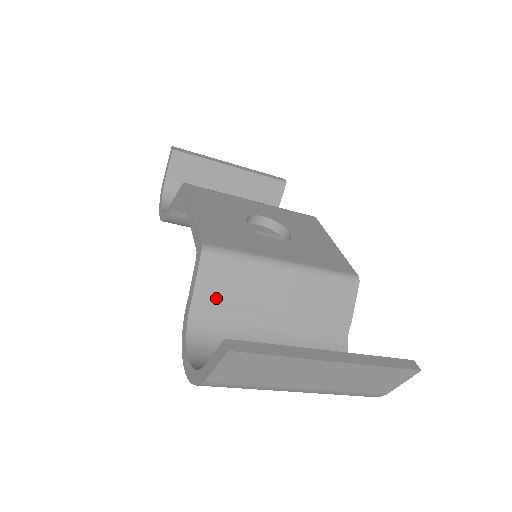
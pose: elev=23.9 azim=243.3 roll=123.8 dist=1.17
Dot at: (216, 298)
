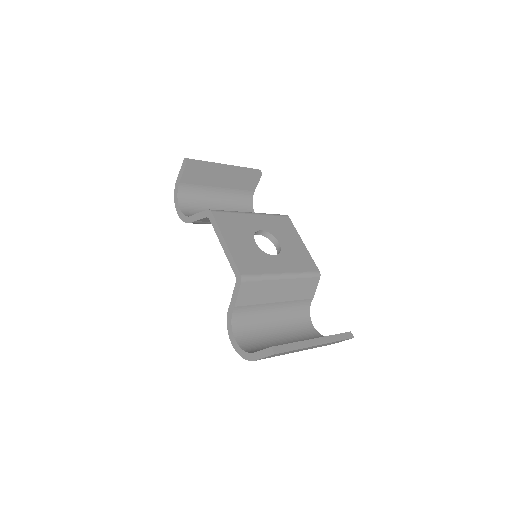
Dot at: (247, 303)
